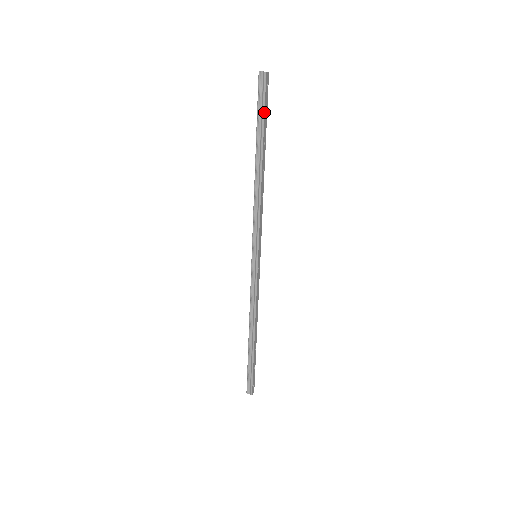
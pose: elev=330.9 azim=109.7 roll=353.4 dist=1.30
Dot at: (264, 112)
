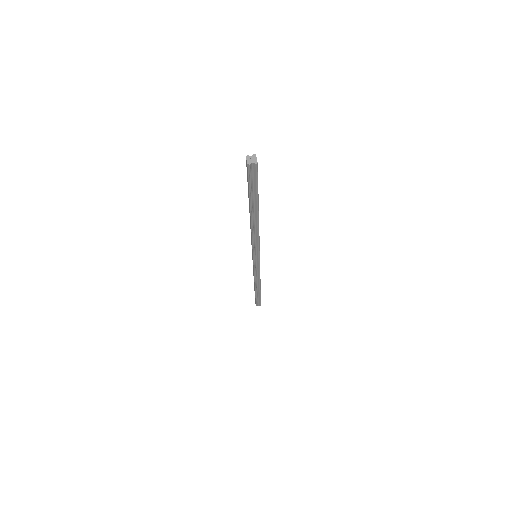
Dot at: occluded
